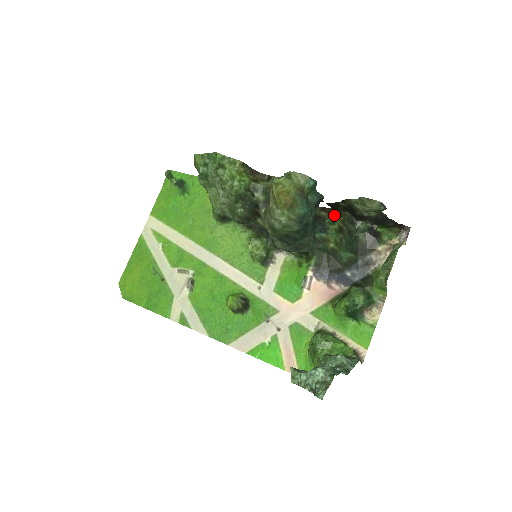
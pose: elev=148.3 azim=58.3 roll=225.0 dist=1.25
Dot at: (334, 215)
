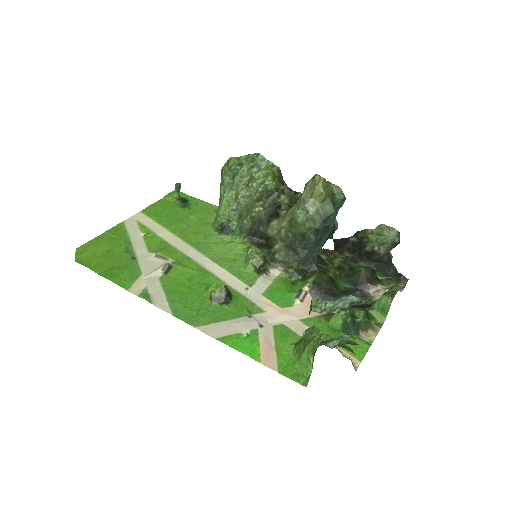
Dot at: (334, 258)
